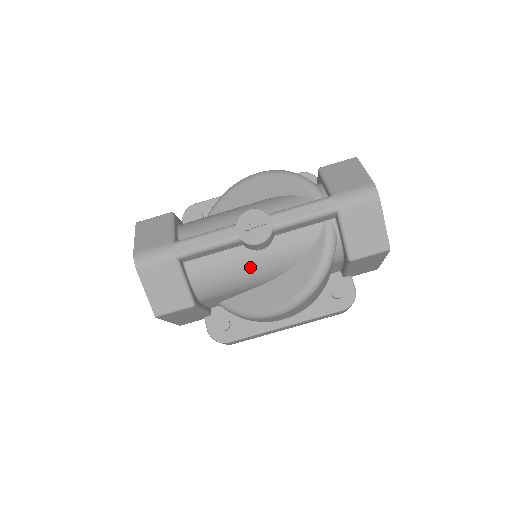
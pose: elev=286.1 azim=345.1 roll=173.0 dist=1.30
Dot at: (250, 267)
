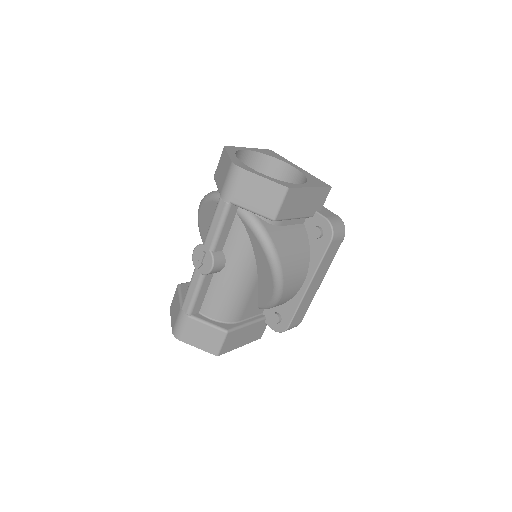
Dot at: (232, 281)
